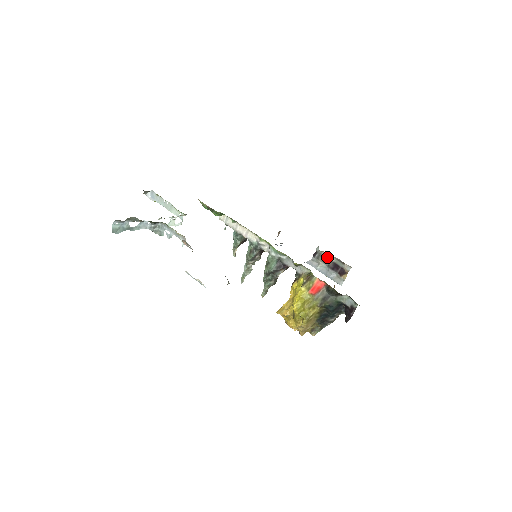
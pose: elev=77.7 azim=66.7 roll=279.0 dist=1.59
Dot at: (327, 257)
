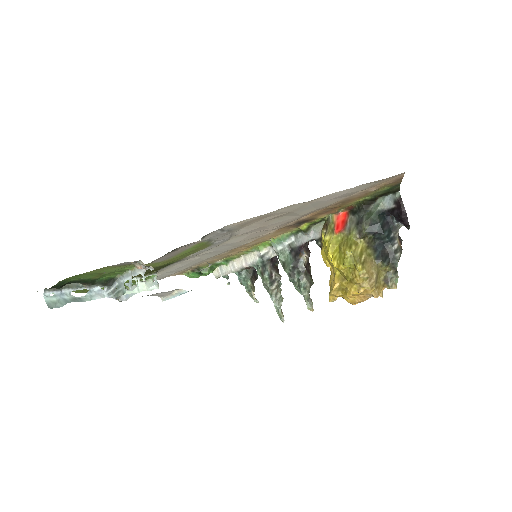
Dot at: occluded
